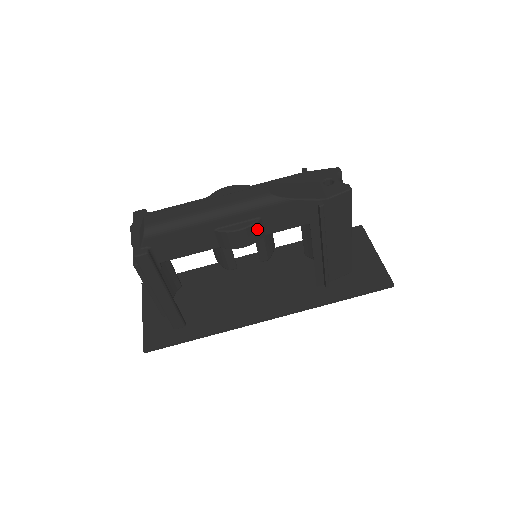
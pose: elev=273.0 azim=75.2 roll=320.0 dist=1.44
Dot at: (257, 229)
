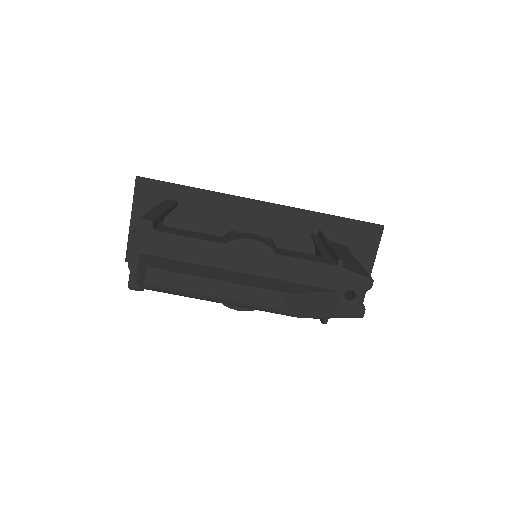
Dot at: occluded
